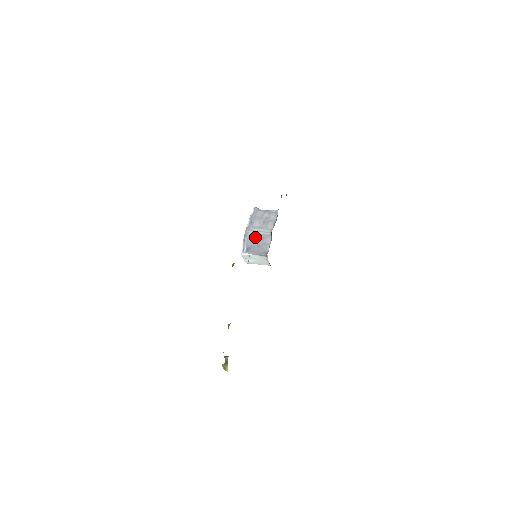
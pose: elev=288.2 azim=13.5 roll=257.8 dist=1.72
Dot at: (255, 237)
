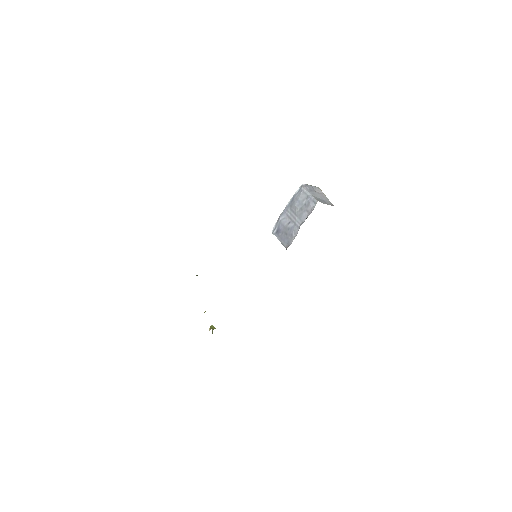
Dot at: (288, 222)
